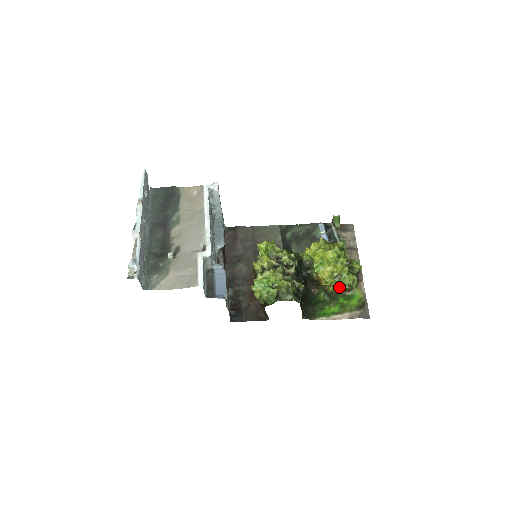
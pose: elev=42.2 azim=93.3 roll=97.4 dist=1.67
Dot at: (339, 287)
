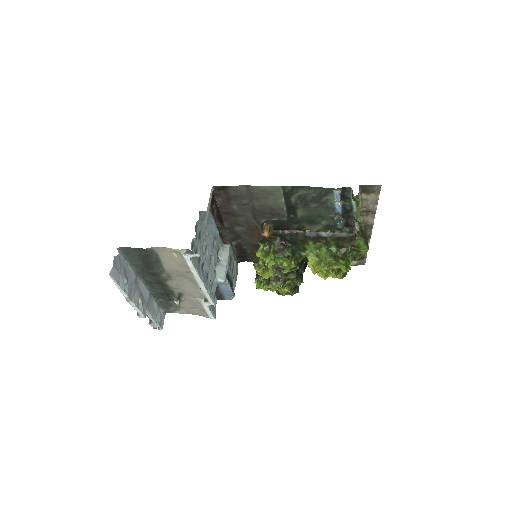
Dot at: occluded
